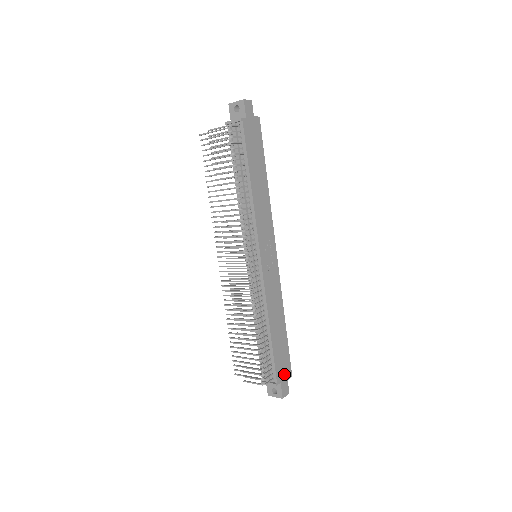
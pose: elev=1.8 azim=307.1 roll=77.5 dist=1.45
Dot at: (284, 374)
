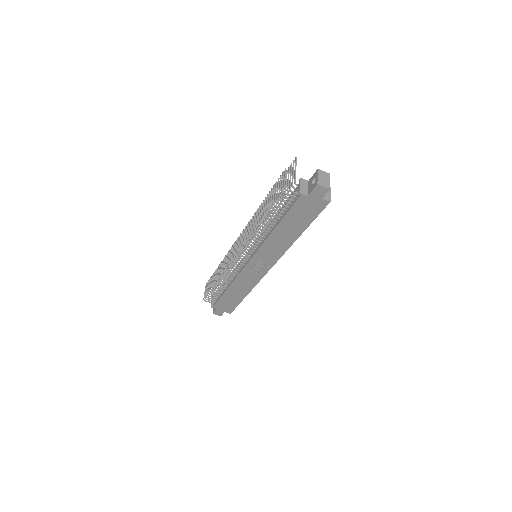
Dot at: (224, 309)
